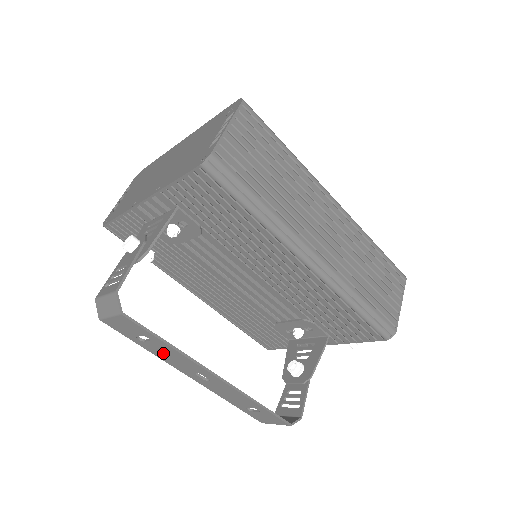
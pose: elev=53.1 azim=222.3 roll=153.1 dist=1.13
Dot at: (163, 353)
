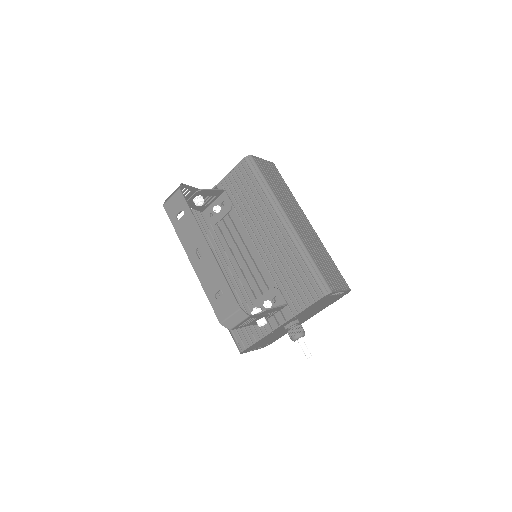
Dot at: (185, 230)
